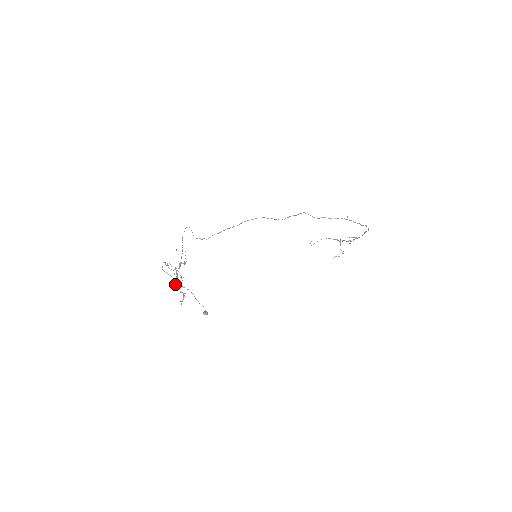
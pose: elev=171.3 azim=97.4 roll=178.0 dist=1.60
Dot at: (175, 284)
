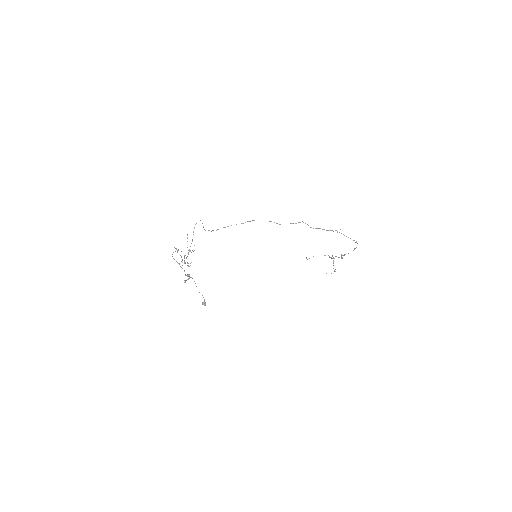
Dot at: occluded
